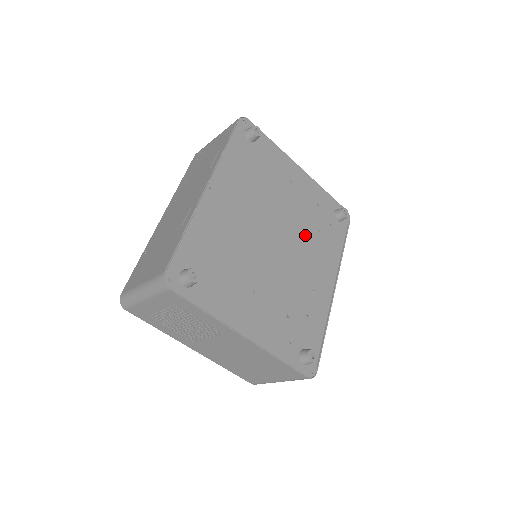
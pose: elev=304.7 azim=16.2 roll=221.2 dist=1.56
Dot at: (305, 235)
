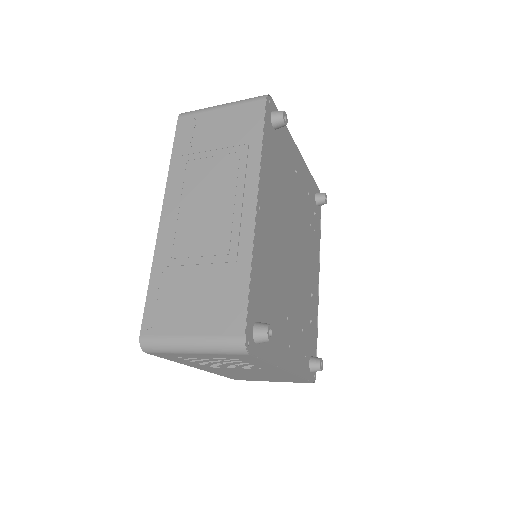
Dot at: (305, 233)
